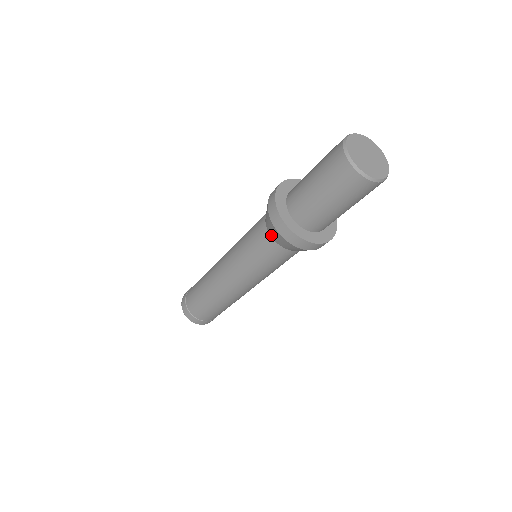
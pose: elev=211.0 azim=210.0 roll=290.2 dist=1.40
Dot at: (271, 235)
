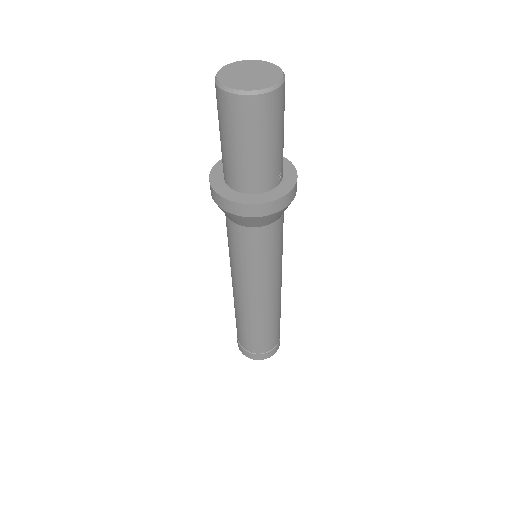
Dot at: (227, 216)
